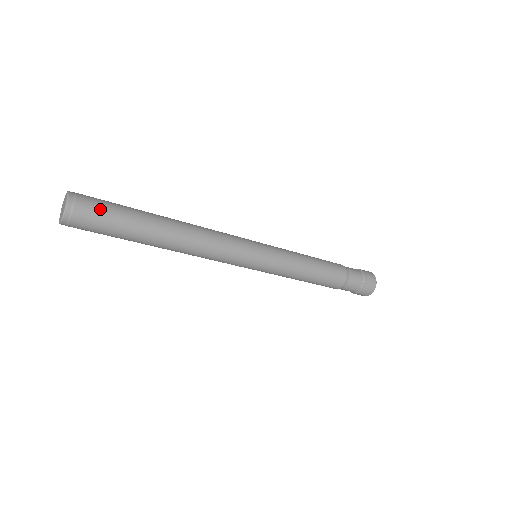
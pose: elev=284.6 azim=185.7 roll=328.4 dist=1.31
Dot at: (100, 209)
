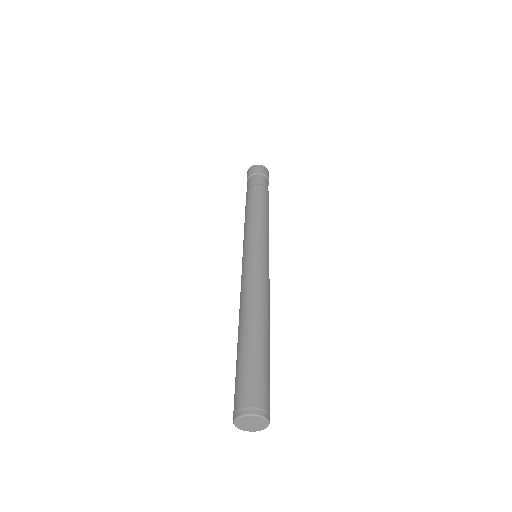
Dot at: (269, 389)
